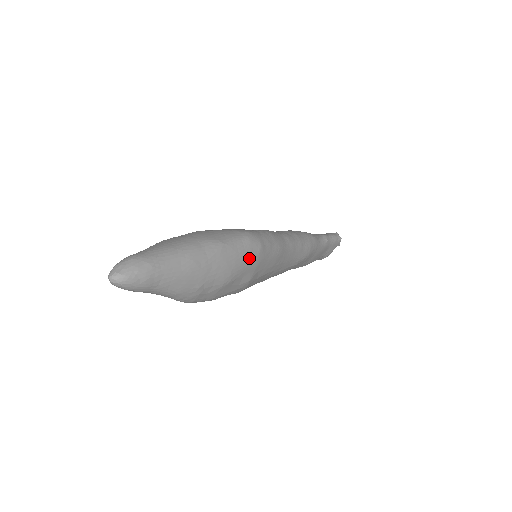
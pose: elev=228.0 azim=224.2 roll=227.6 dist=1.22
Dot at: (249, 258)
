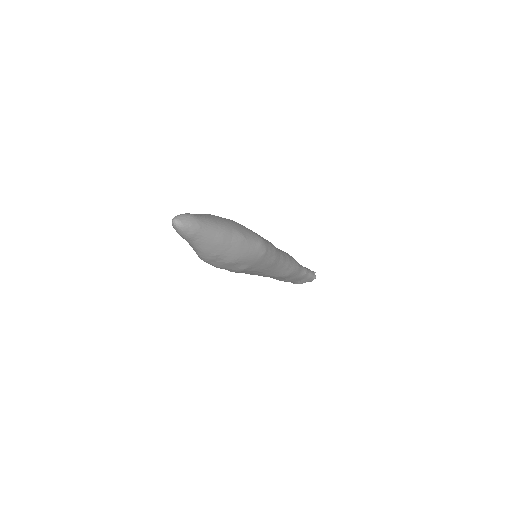
Dot at: (254, 256)
